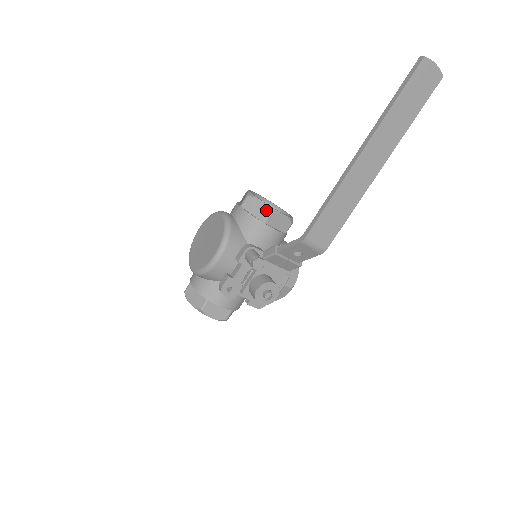
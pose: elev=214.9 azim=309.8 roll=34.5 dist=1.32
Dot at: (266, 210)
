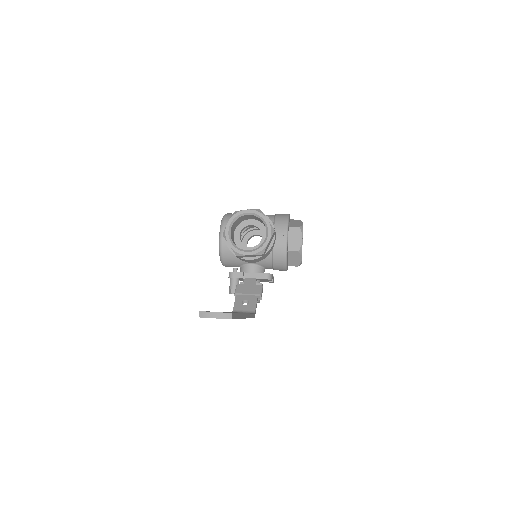
Dot at: occluded
